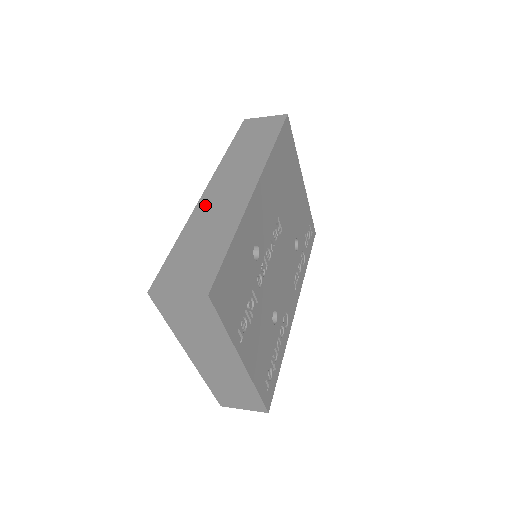
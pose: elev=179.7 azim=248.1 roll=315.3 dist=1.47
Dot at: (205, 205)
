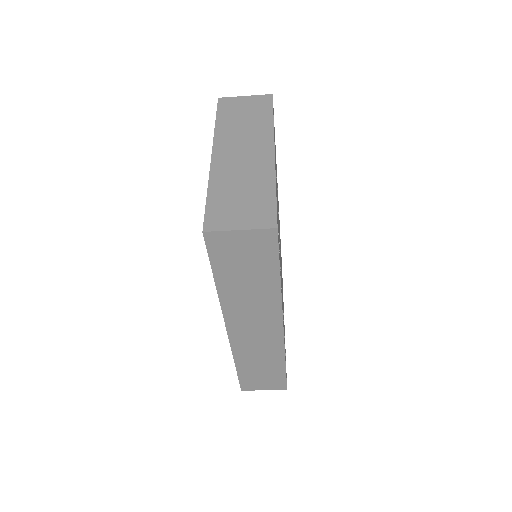
Dot at: occluded
